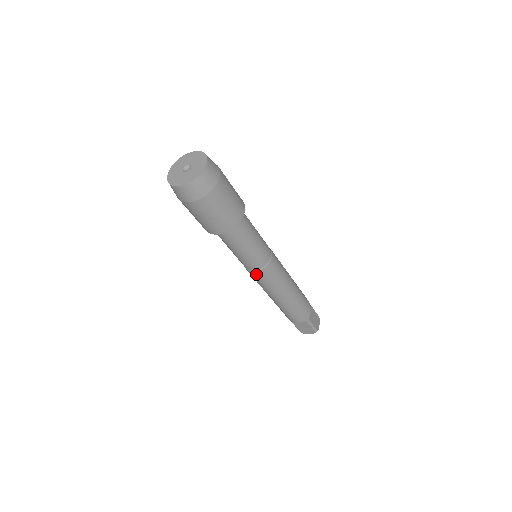
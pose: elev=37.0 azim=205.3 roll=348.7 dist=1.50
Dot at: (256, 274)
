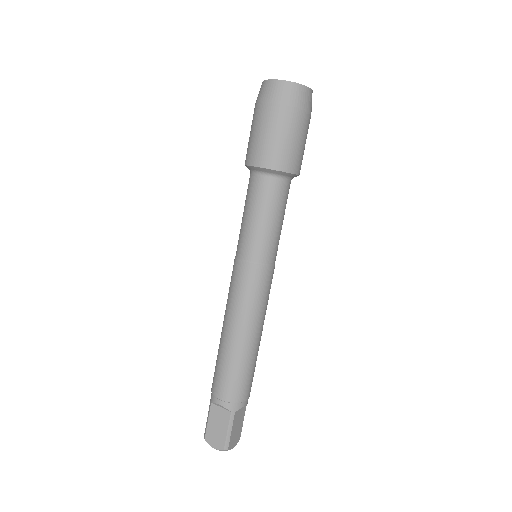
Dot at: (243, 268)
